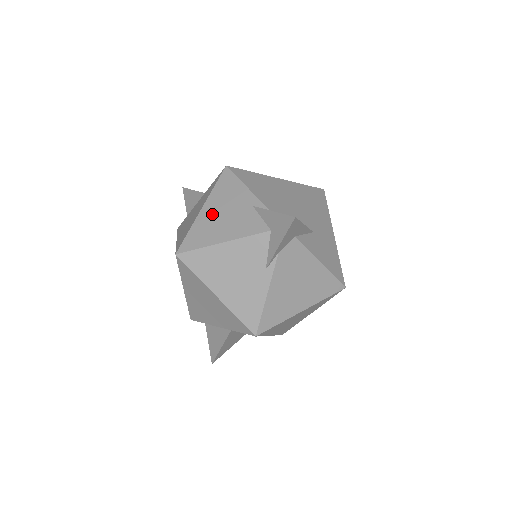
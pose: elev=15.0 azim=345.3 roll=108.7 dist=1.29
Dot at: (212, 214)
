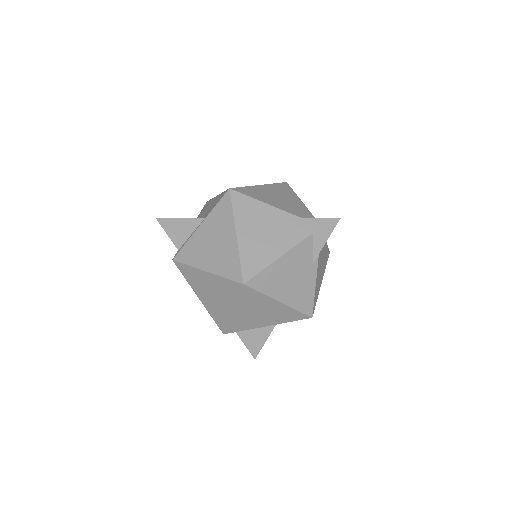
Dot at: (251, 237)
